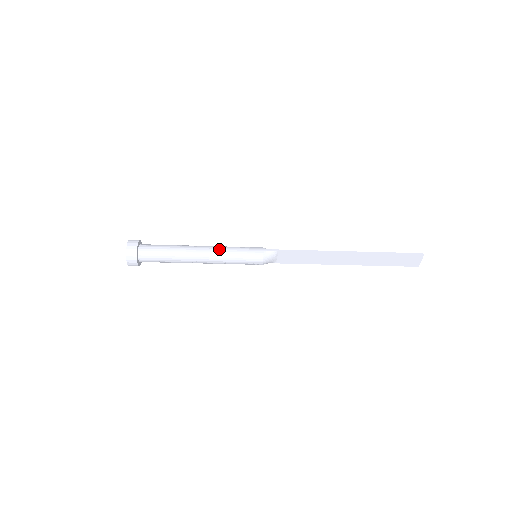
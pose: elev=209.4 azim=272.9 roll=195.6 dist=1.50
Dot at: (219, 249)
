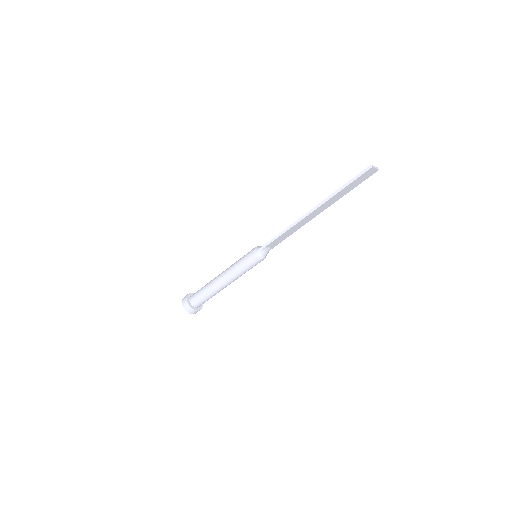
Dot at: (230, 272)
